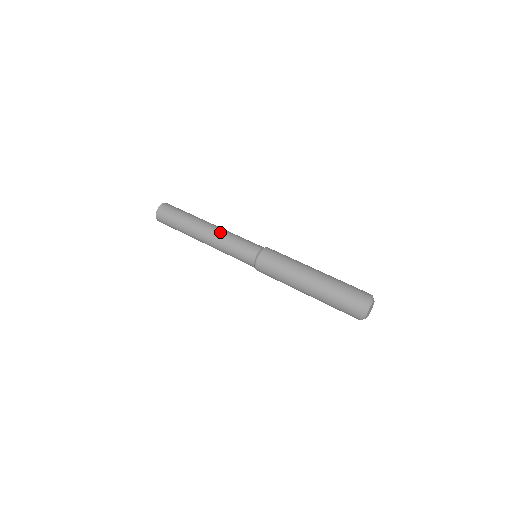
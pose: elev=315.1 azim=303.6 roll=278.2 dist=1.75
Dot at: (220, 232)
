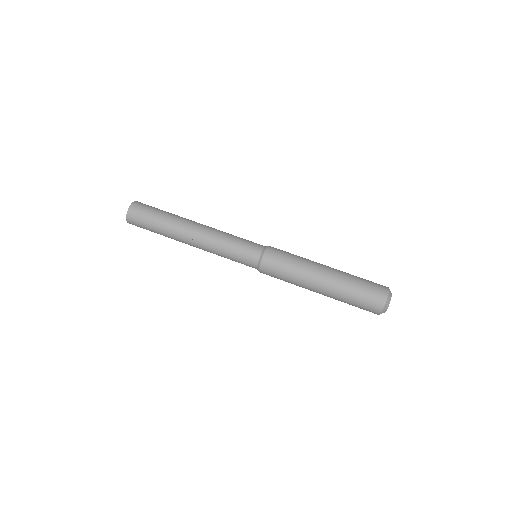
Dot at: (212, 232)
